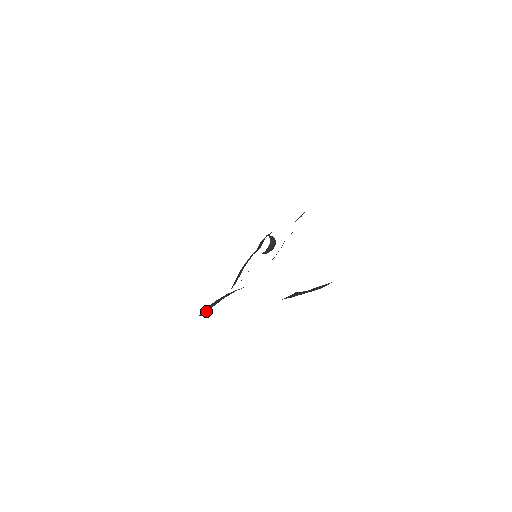
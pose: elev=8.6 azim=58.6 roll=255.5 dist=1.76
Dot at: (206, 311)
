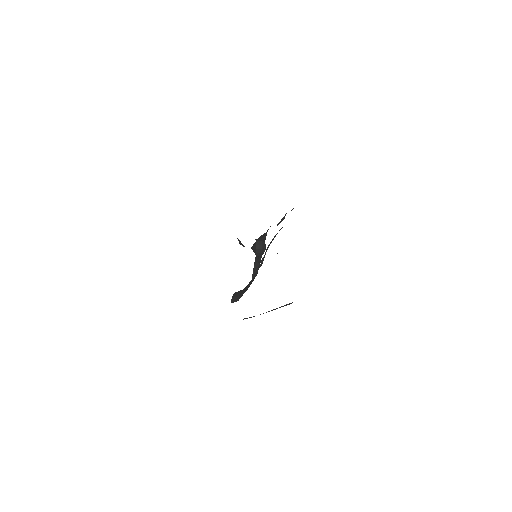
Dot at: (235, 299)
